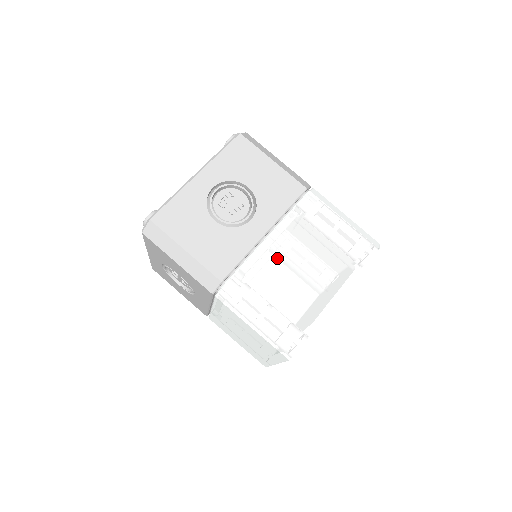
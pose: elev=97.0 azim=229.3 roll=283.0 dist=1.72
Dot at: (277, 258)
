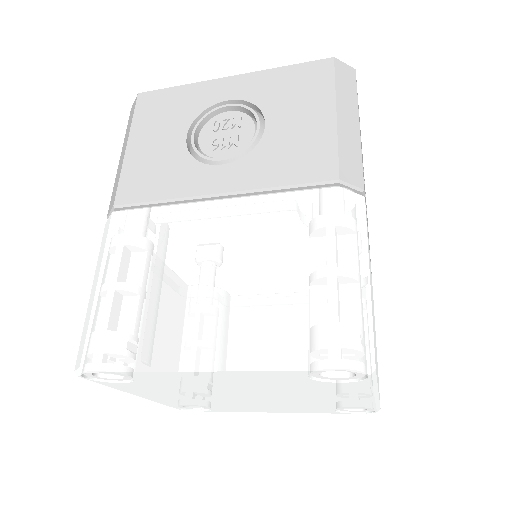
Dot at: (193, 234)
